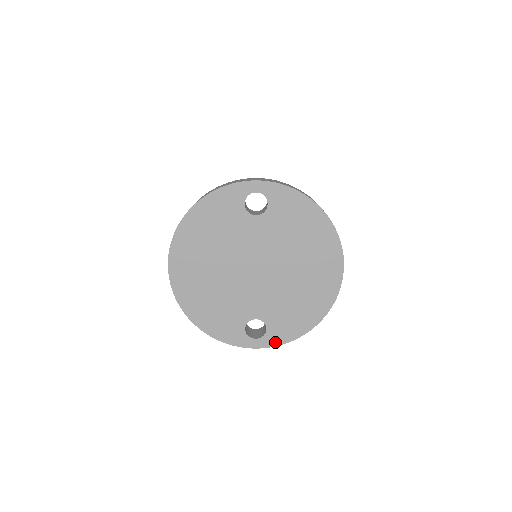
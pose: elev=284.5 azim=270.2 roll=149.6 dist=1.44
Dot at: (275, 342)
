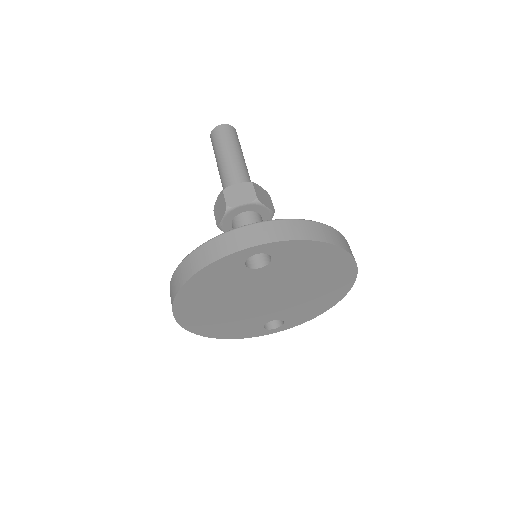
Dot at: (293, 325)
